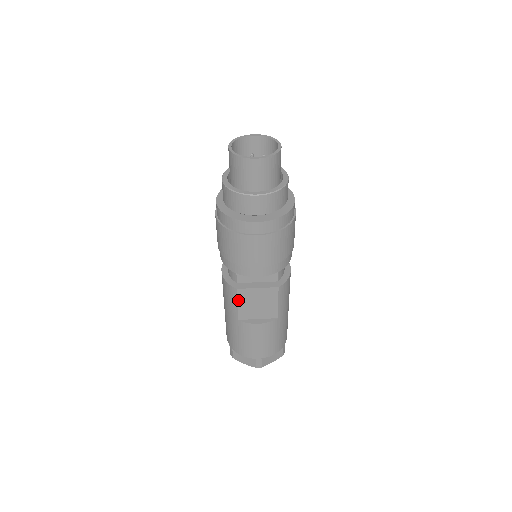
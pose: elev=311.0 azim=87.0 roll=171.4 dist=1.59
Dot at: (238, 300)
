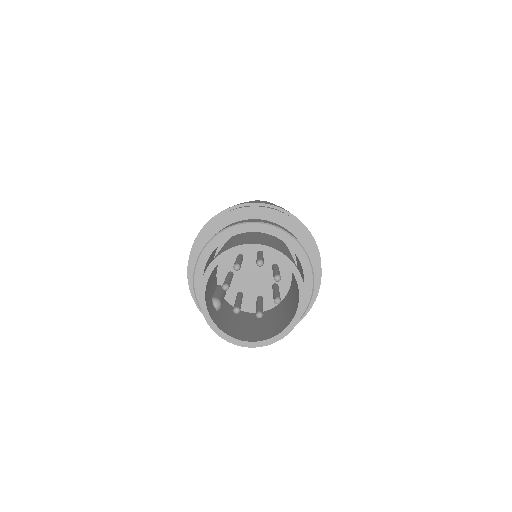
Dot at: occluded
